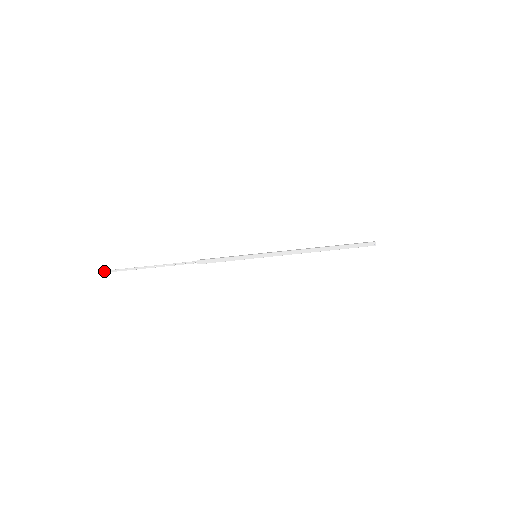
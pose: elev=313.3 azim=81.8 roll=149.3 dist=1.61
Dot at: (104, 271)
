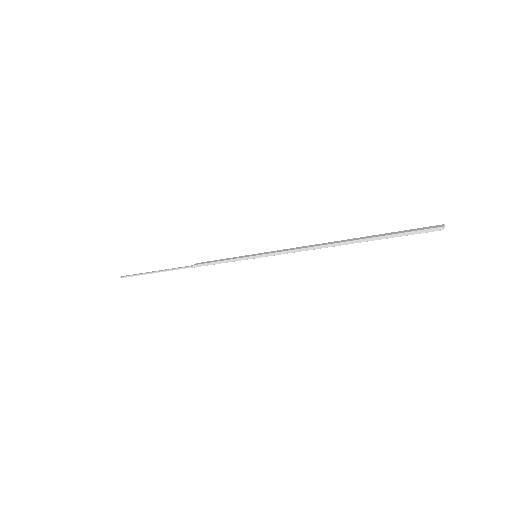
Dot at: (124, 276)
